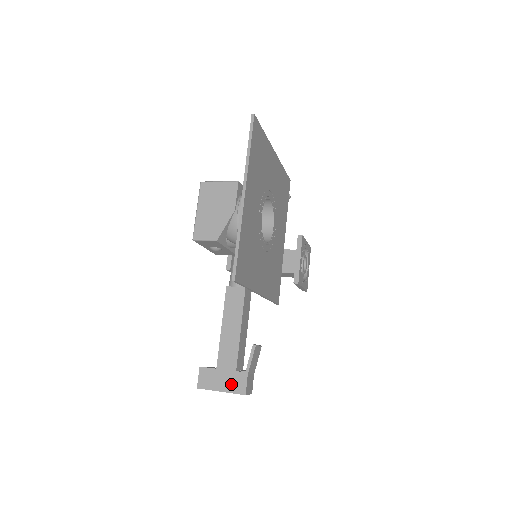
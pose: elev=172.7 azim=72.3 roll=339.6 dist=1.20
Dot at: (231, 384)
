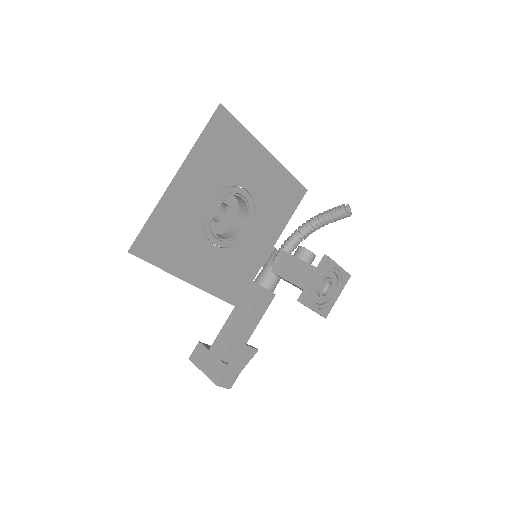
Dot at: (212, 369)
